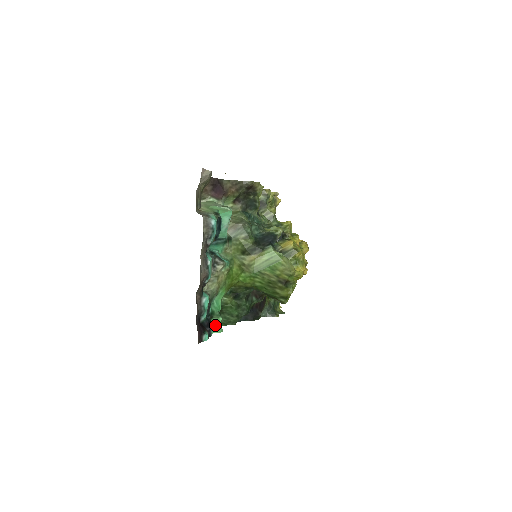
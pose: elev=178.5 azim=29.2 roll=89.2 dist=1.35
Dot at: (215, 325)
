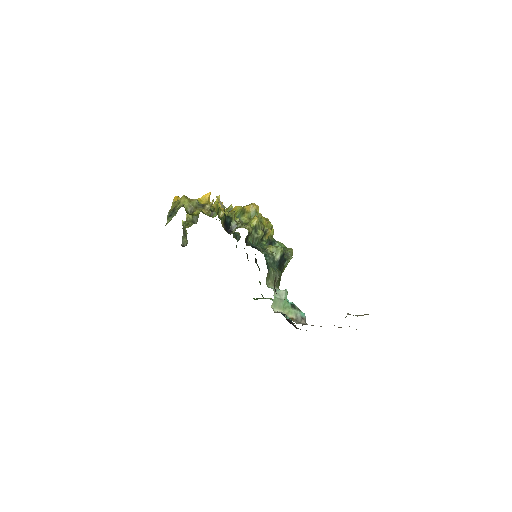
Dot at: occluded
